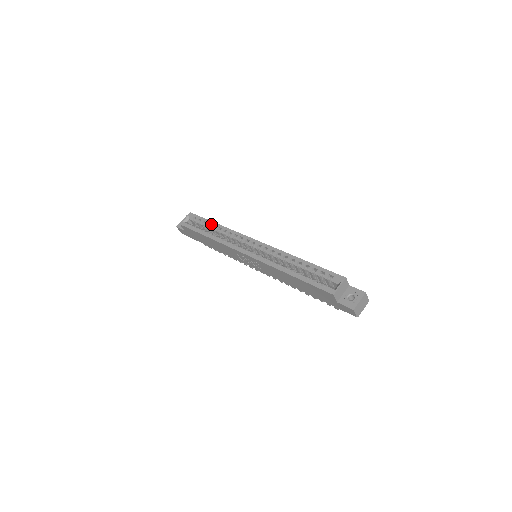
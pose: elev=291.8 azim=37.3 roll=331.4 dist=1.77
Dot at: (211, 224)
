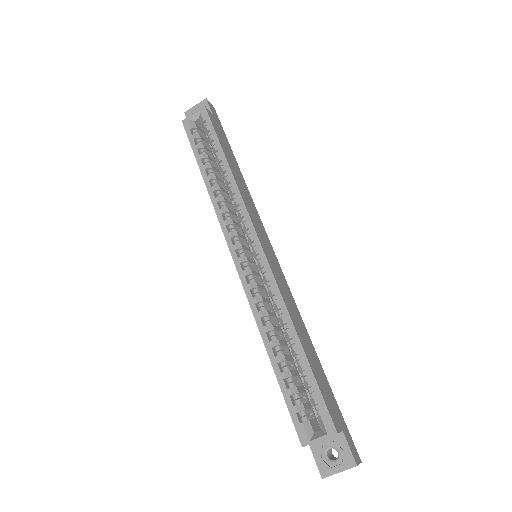
Dot at: (219, 155)
